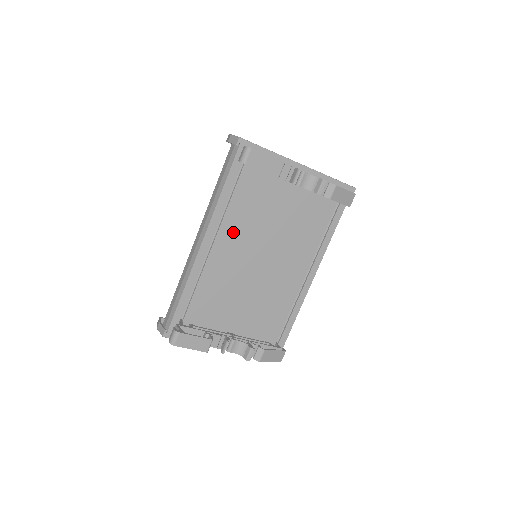
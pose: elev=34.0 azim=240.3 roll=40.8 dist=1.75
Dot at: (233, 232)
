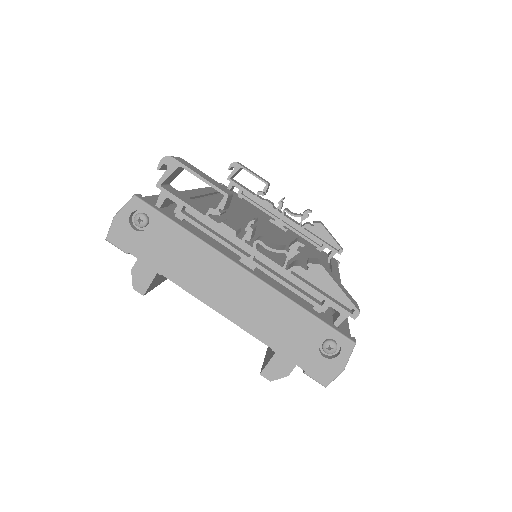
Dot at: occluded
